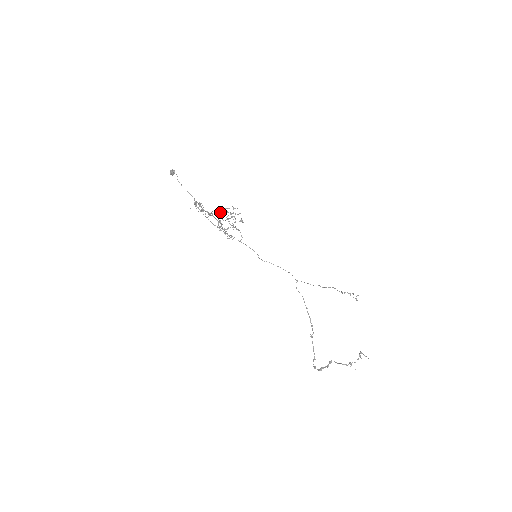
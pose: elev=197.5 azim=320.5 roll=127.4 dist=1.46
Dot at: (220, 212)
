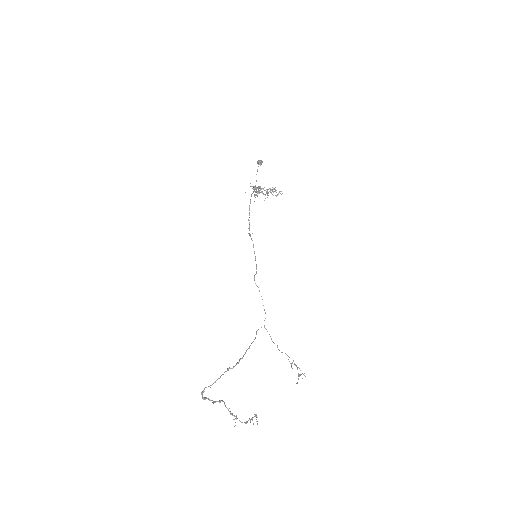
Dot at: occluded
